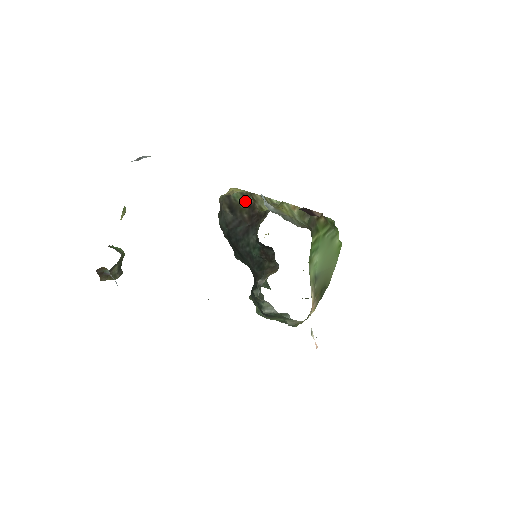
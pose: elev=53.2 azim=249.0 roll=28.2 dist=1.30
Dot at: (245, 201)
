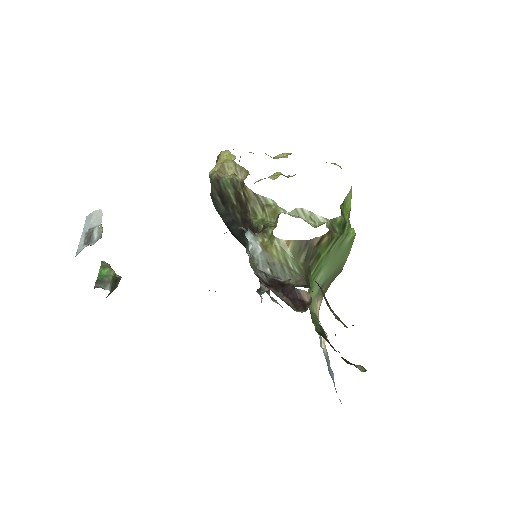
Dot at: (236, 195)
